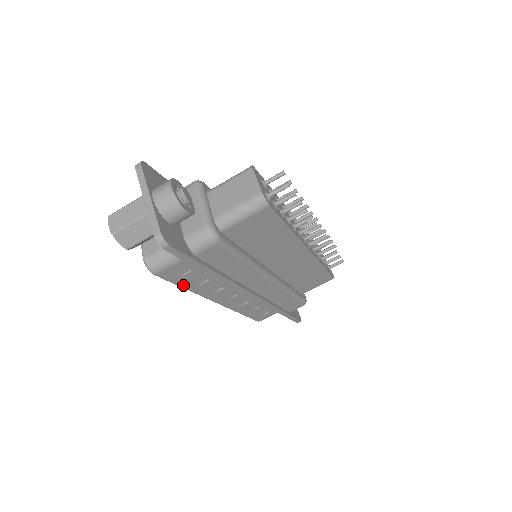
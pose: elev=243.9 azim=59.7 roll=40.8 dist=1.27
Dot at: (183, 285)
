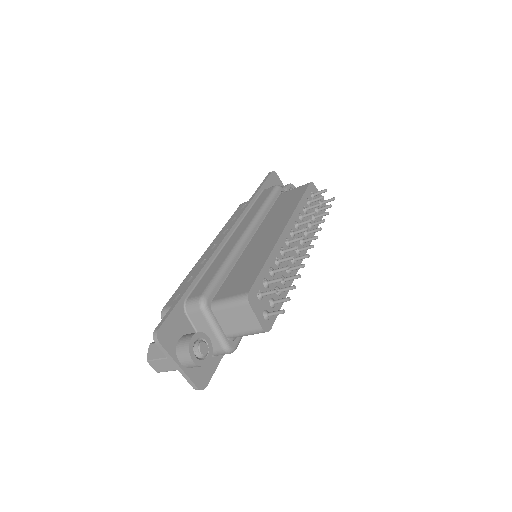
Dot at: occluded
